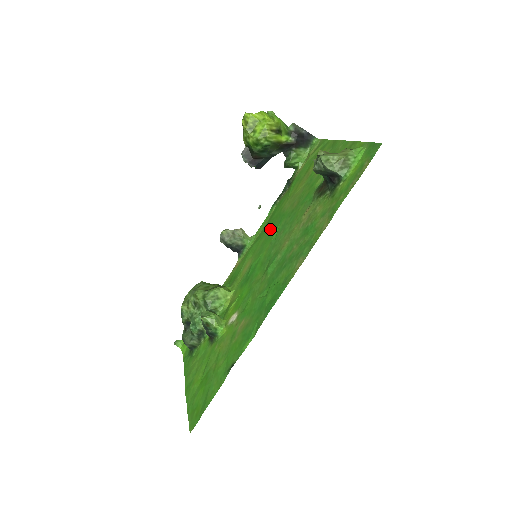
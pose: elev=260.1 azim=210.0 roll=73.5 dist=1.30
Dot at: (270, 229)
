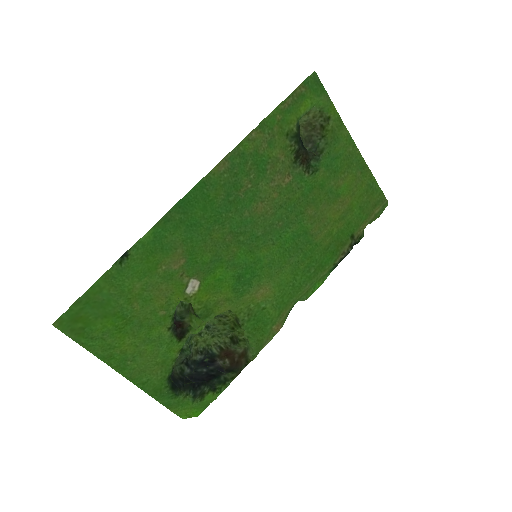
Dot at: (296, 256)
